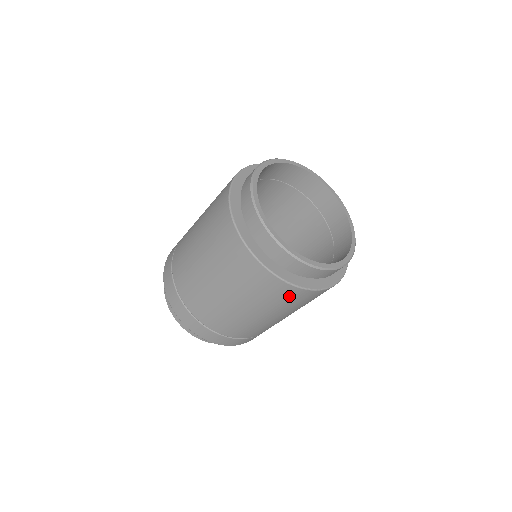
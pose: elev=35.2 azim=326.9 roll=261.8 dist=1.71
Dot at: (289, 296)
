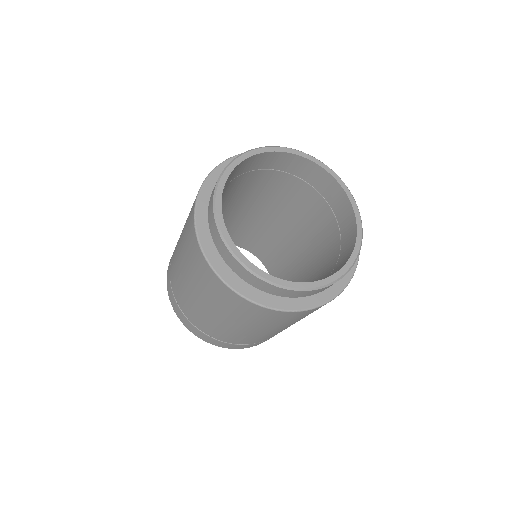
Dot at: (223, 294)
